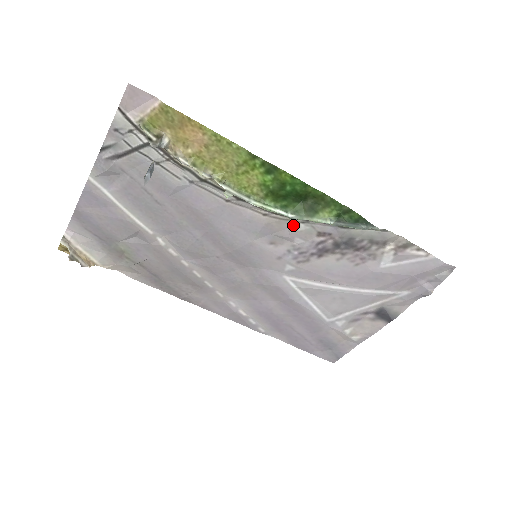
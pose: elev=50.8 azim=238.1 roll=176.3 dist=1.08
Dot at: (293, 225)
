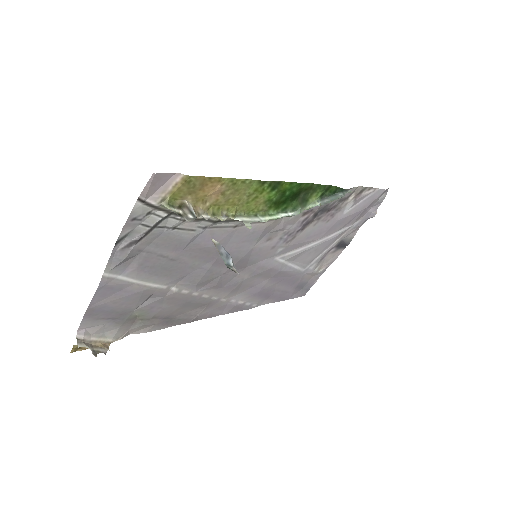
Dot at: (286, 218)
